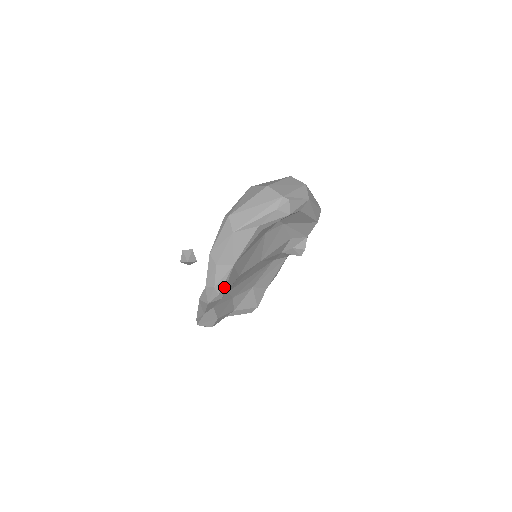
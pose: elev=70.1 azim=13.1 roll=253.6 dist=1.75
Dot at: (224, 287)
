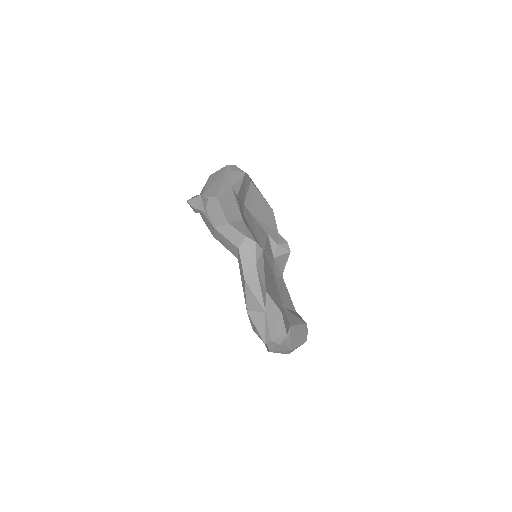
Dot at: (254, 238)
